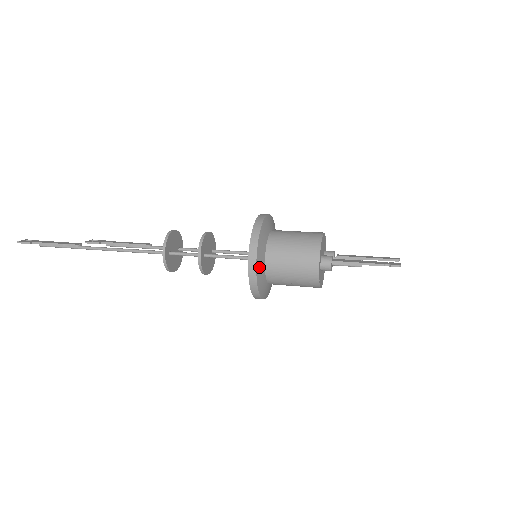
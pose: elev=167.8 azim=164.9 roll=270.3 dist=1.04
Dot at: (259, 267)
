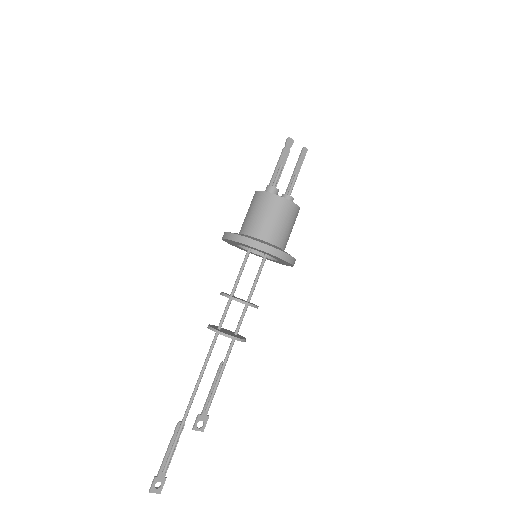
Dot at: occluded
